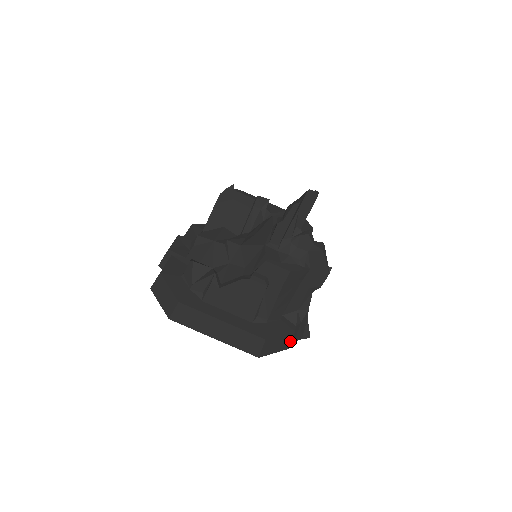
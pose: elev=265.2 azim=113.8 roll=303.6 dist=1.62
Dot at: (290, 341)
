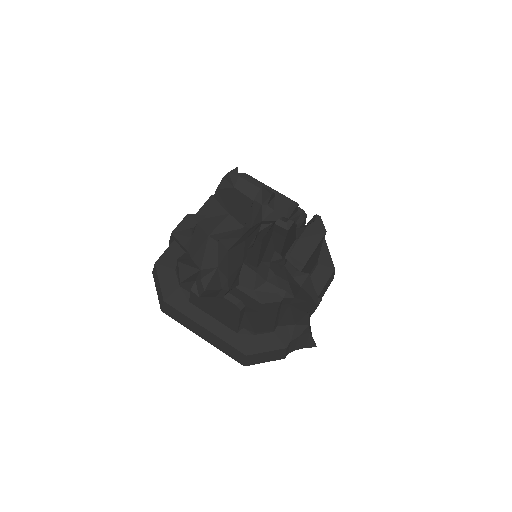
Dot at: (283, 354)
